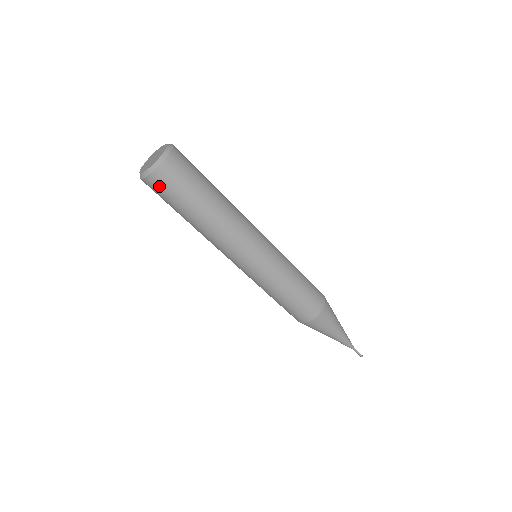
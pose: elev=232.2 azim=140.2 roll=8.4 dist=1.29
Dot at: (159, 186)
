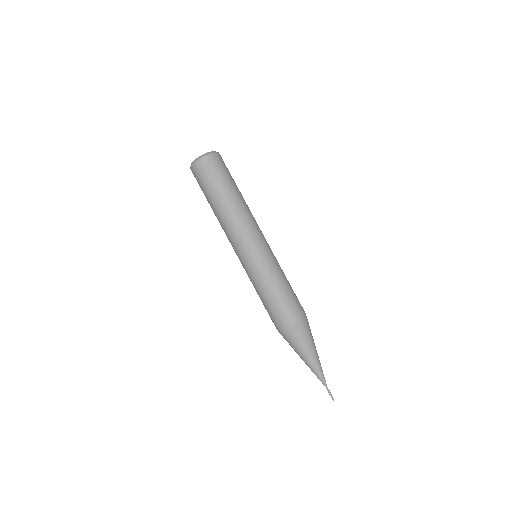
Dot at: (212, 164)
